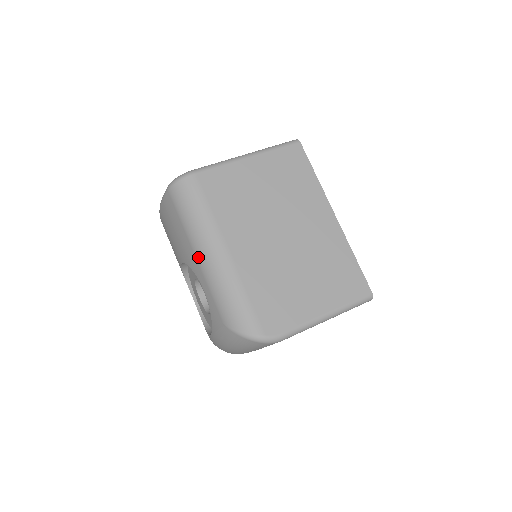
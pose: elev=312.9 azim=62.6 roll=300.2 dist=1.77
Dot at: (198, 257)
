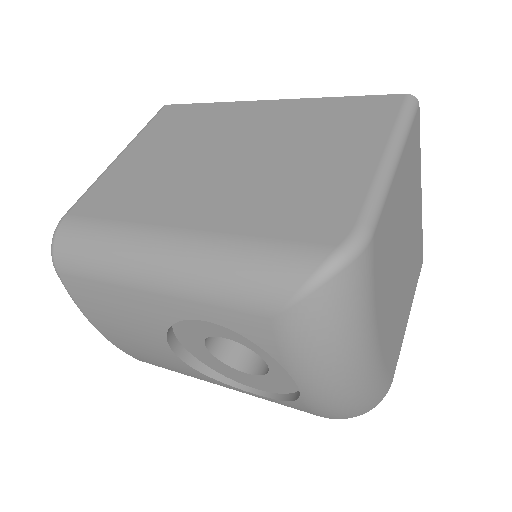
Dot at: (152, 286)
